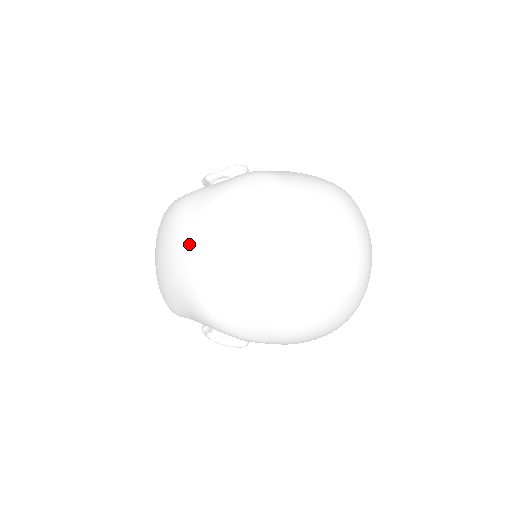
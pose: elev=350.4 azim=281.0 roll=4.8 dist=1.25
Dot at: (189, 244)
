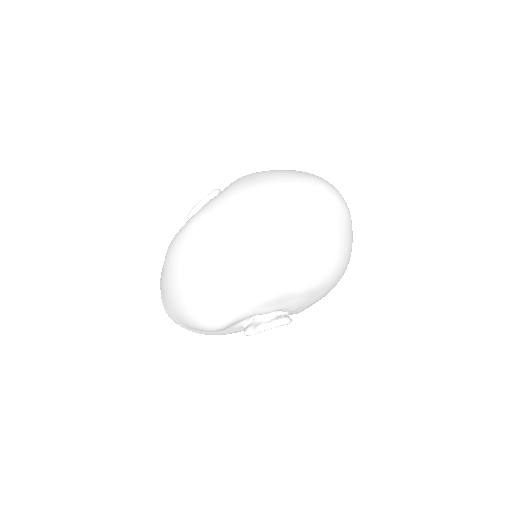
Dot at: (233, 227)
